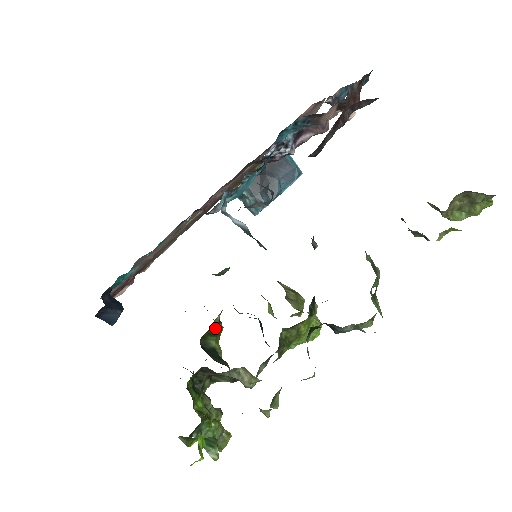
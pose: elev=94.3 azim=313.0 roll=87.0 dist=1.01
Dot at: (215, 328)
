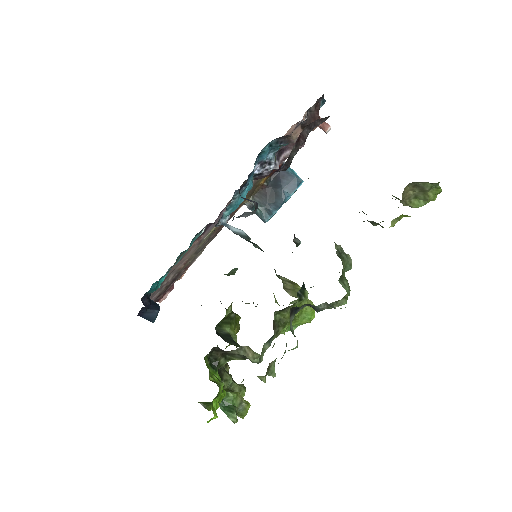
Dot at: (229, 318)
